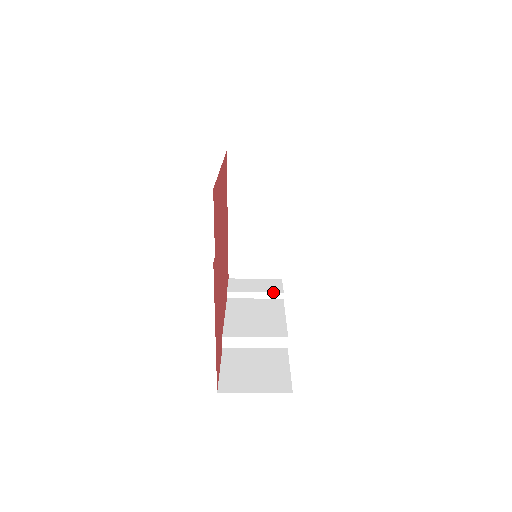
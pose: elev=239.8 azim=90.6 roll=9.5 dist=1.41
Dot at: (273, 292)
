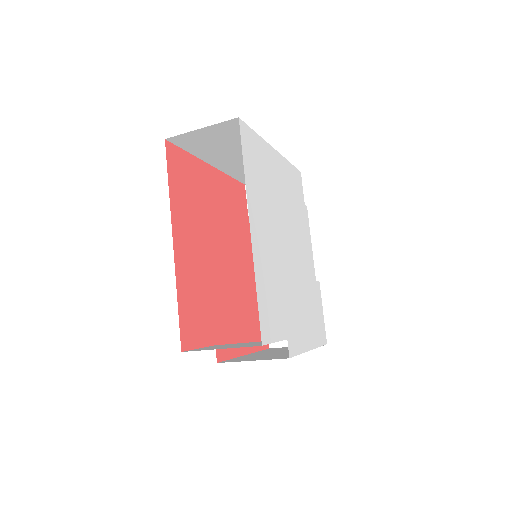
Dot at: occluded
